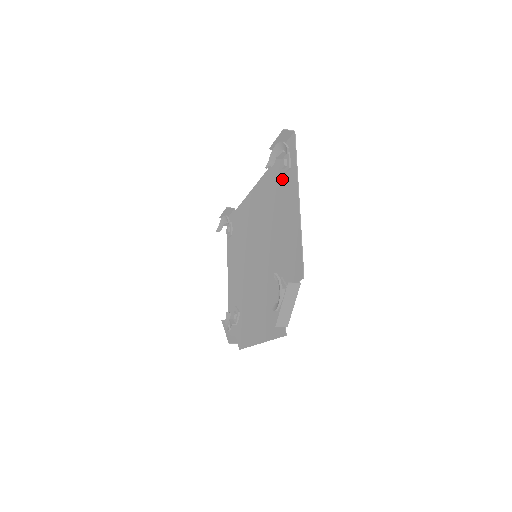
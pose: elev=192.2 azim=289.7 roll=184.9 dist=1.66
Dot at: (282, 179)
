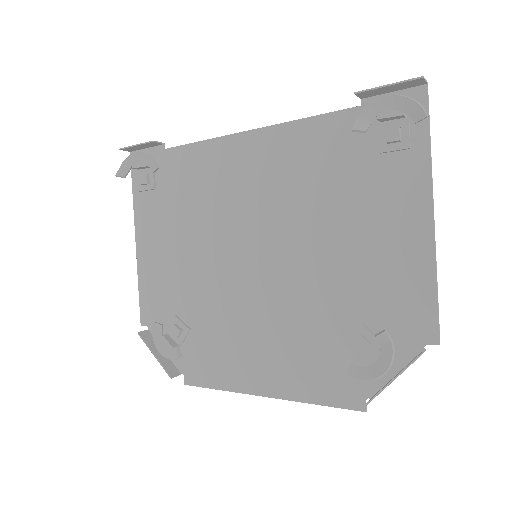
Dot at: (370, 155)
